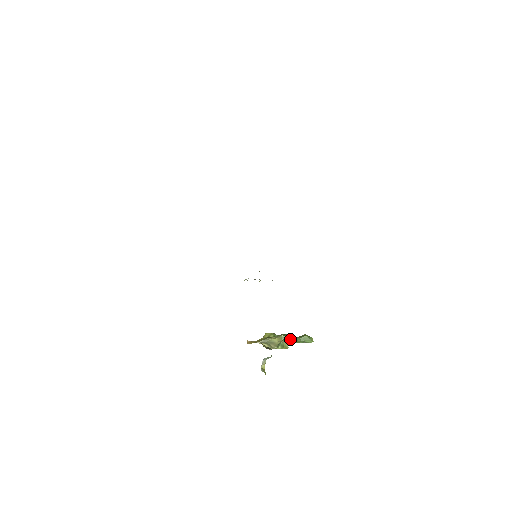
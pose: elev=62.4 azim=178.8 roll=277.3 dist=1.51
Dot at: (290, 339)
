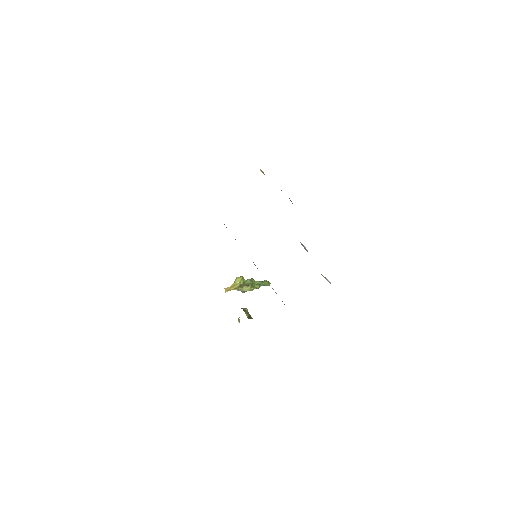
Dot at: (256, 288)
